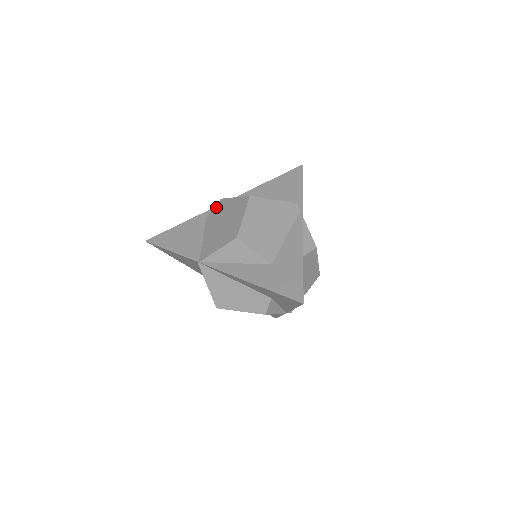
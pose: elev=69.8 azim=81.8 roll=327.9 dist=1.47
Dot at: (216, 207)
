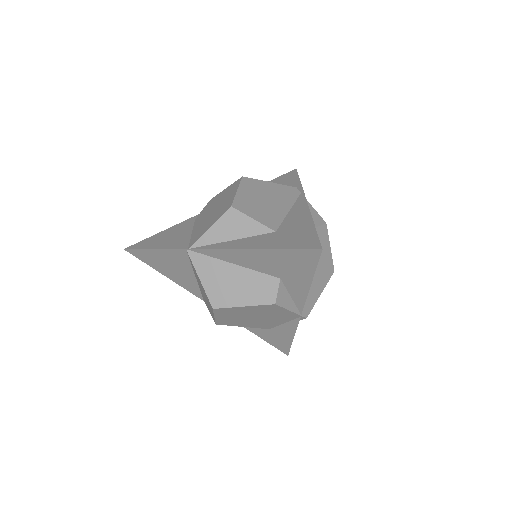
Dot at: (205, 207)
